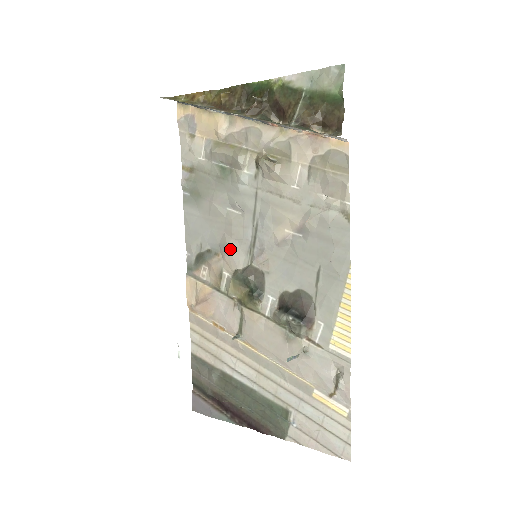
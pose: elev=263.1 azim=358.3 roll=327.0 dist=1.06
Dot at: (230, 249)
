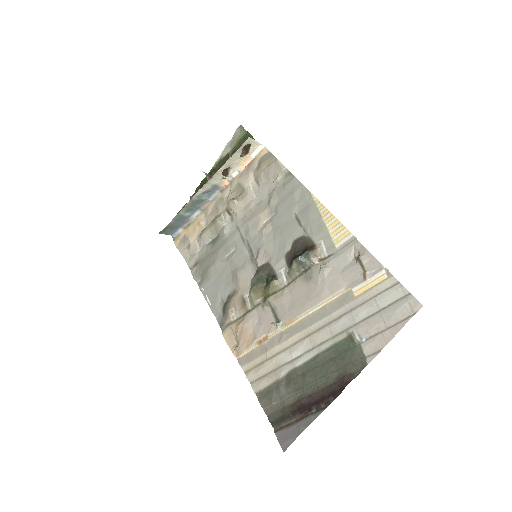
Dot at: (239, 274)
